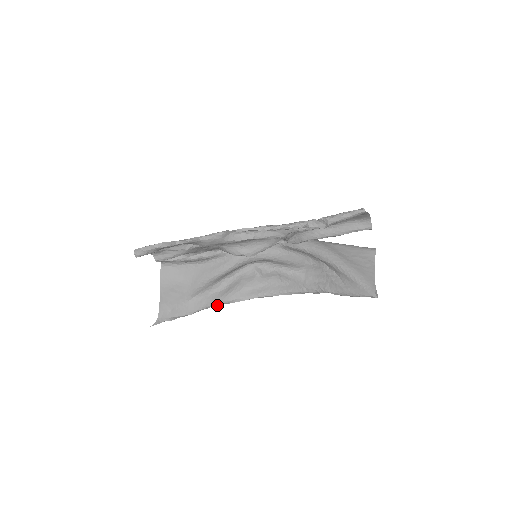
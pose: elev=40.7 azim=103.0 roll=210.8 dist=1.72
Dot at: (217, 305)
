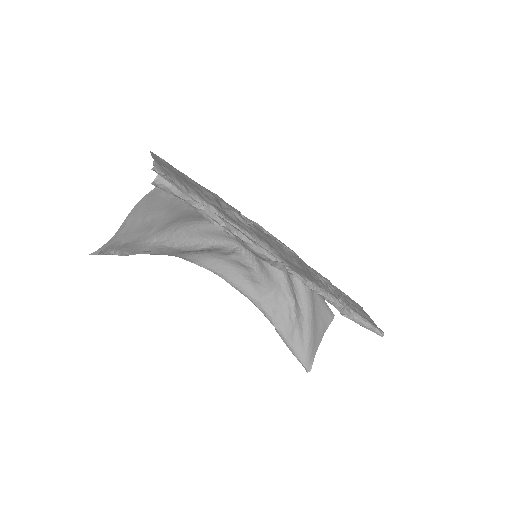
Dot at: occluded
